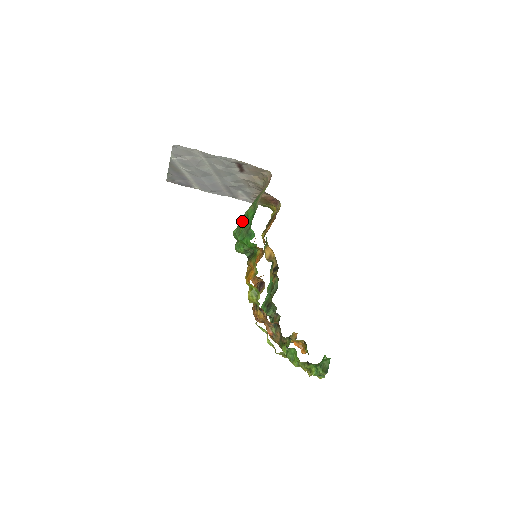
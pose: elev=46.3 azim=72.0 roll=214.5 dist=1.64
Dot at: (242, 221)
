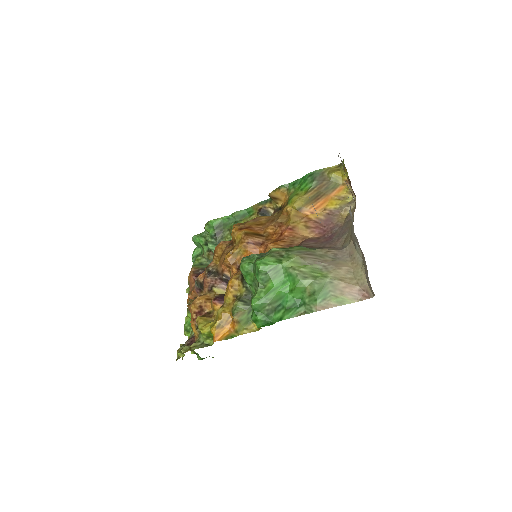
Dot at: (283, 268)
